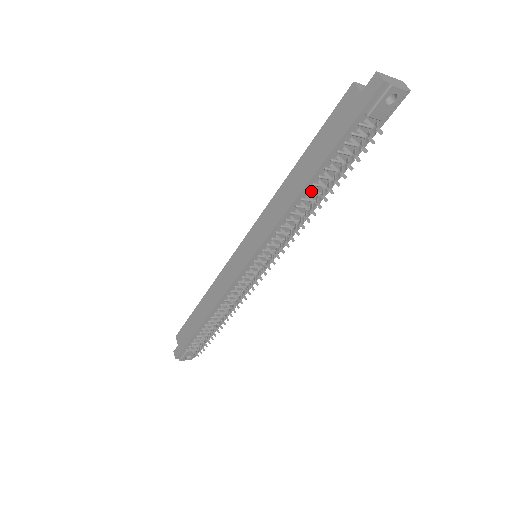
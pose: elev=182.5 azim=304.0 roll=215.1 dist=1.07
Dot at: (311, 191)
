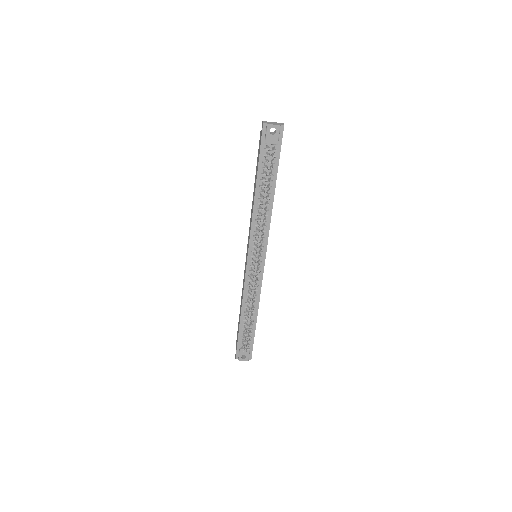
Dot at: (261, 197)
